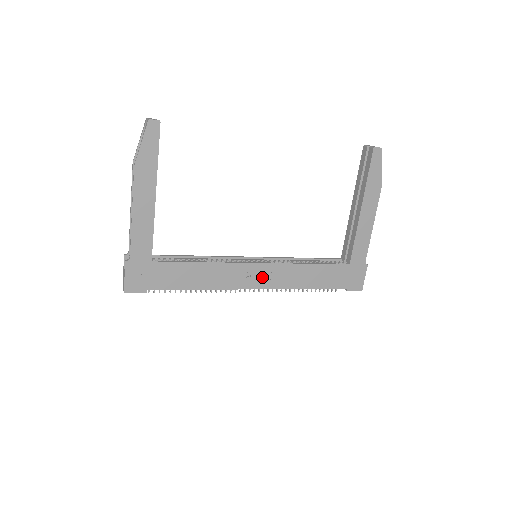
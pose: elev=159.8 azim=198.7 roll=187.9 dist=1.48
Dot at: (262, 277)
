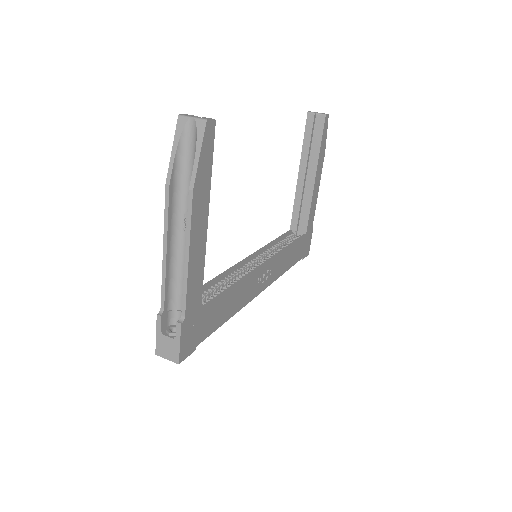
Dot at: (266, 276)
